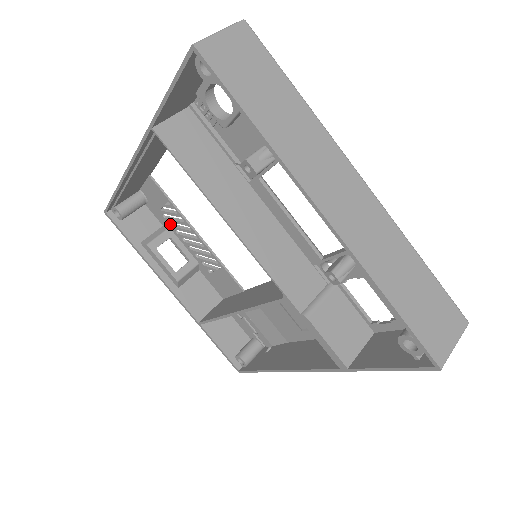
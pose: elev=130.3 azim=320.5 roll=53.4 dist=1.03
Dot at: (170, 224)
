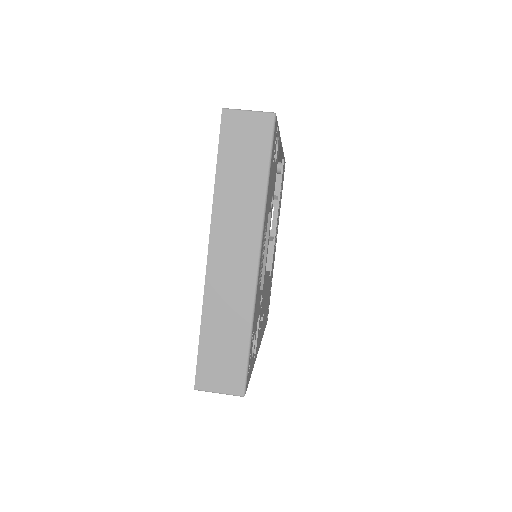
Dot at: occluded
